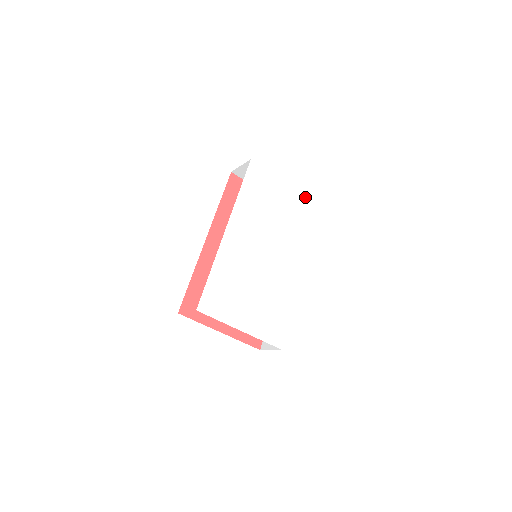
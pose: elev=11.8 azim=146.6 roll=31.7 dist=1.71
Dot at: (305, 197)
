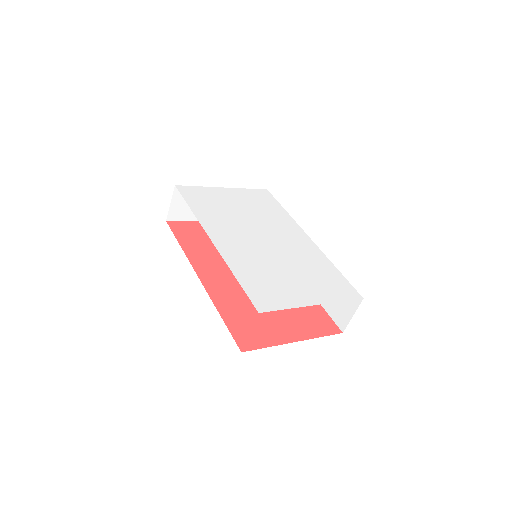
Dot at: (246, 189)
